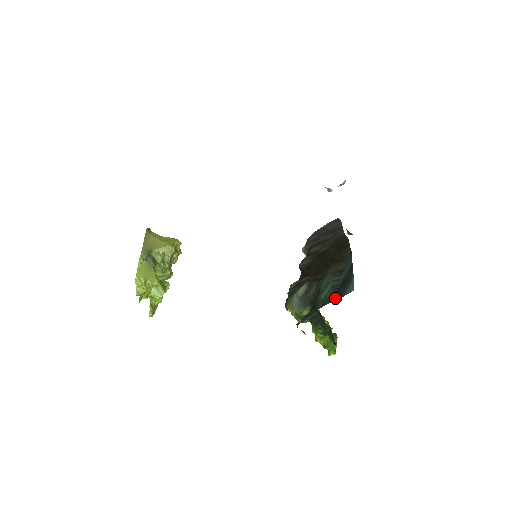
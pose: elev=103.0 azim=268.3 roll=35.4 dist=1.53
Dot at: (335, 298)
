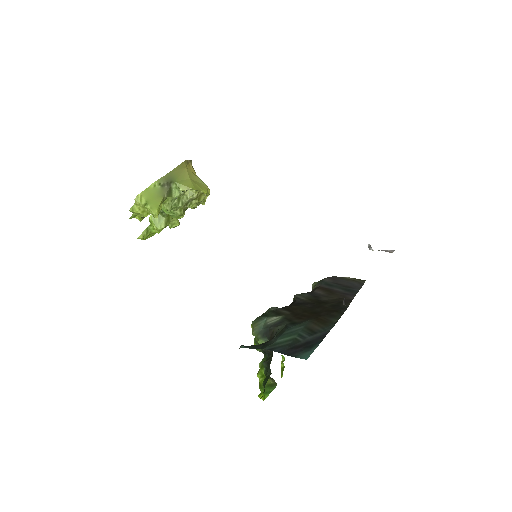
Dot at: (286, 352)
